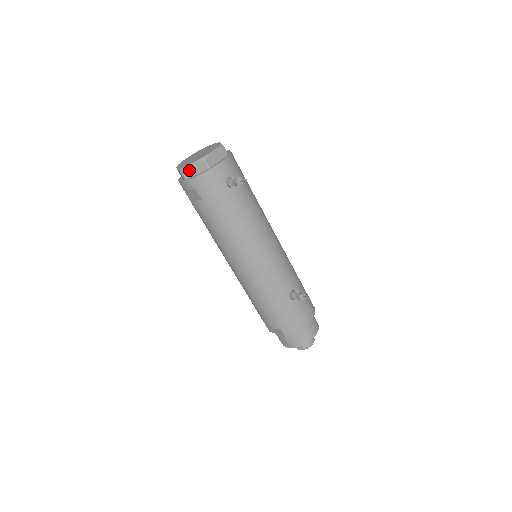
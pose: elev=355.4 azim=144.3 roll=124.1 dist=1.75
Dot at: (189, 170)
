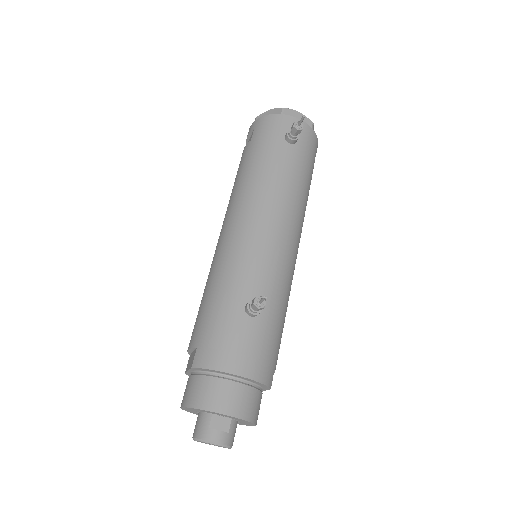
Dot at: occluded
